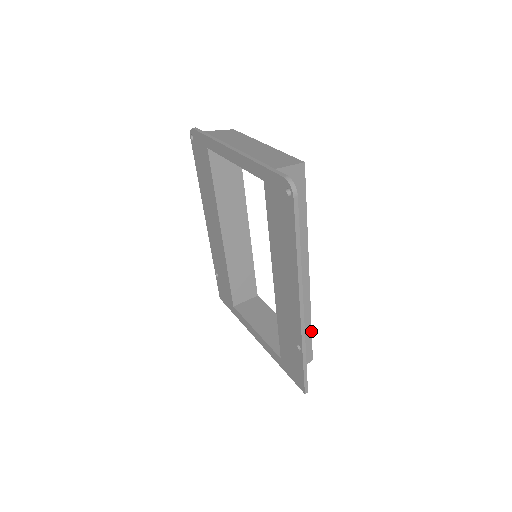
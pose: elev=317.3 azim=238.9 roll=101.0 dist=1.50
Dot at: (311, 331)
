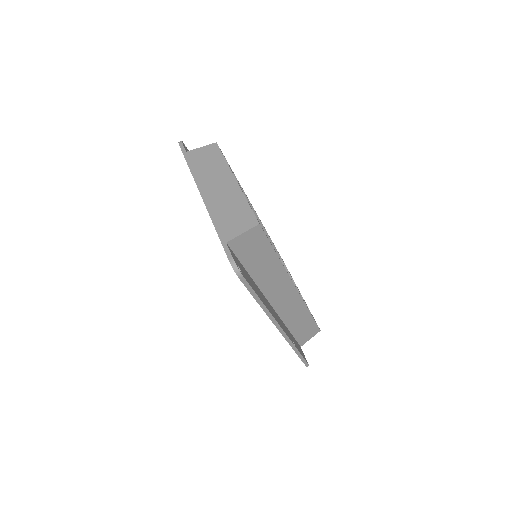
Dot at: (312, 316)
